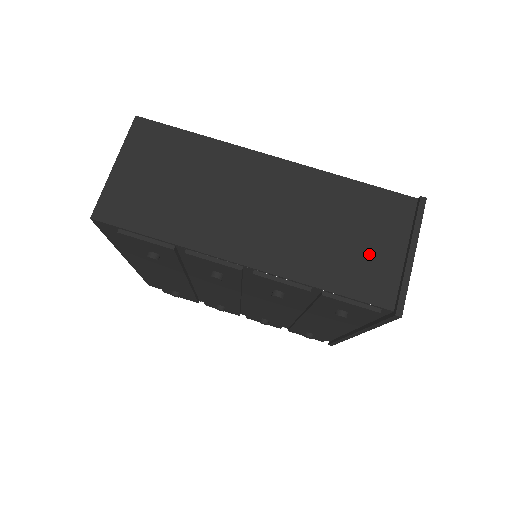
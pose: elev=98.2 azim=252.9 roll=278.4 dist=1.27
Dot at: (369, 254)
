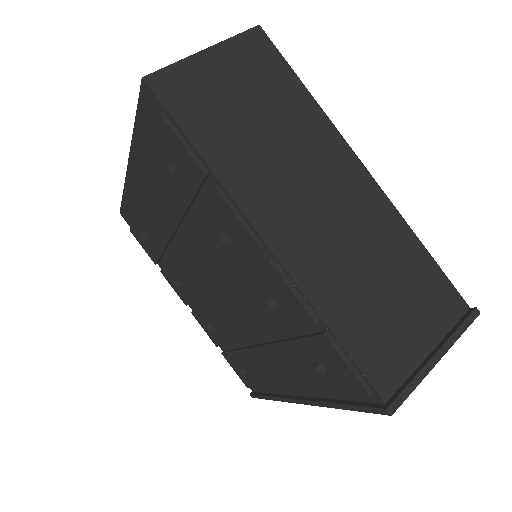
Dot at: (396, 327)
